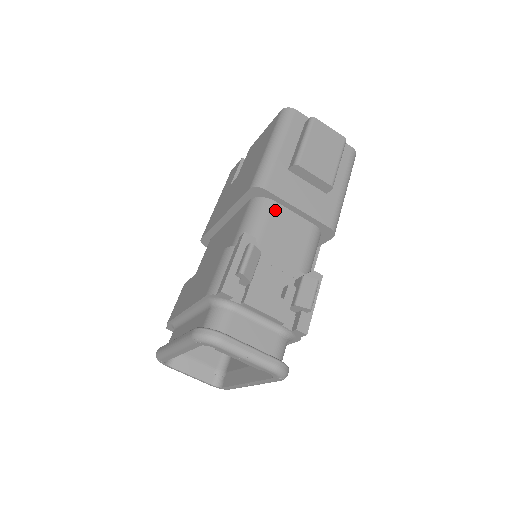
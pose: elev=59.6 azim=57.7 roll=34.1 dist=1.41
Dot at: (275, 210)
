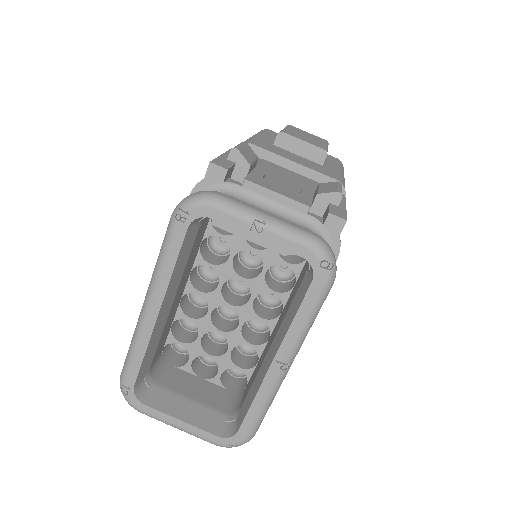
Dot at: (267, 163)
